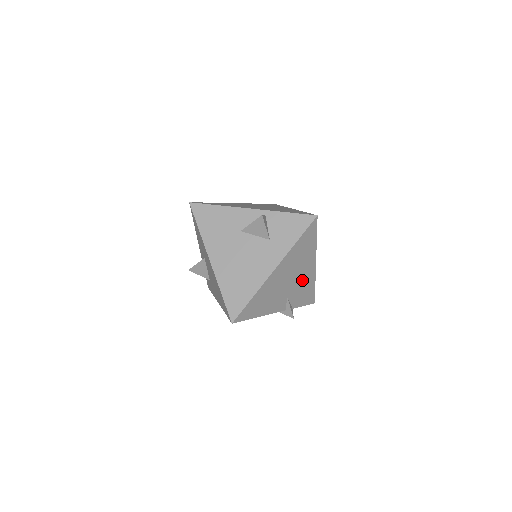
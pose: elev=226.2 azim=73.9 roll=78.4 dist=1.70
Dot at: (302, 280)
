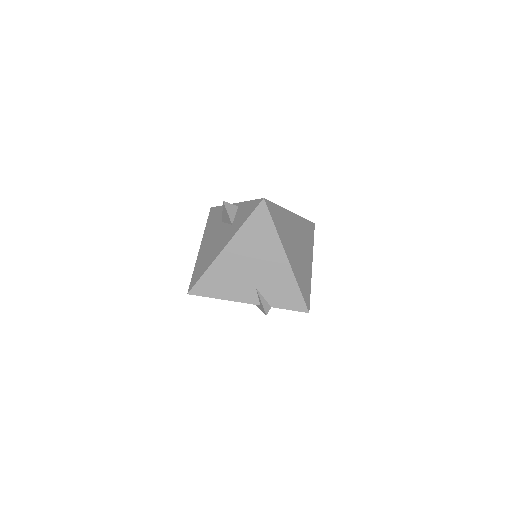
Dot at: (273, 273)
